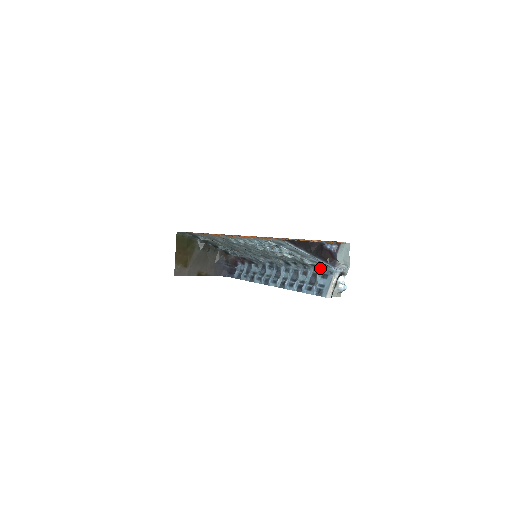
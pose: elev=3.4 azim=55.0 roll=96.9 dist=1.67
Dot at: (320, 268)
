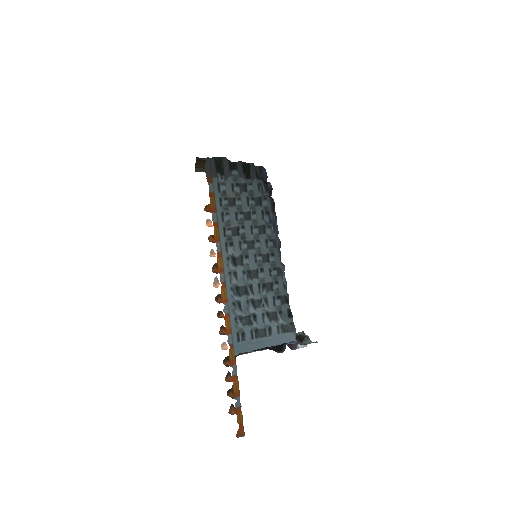
Dot at: occluded
